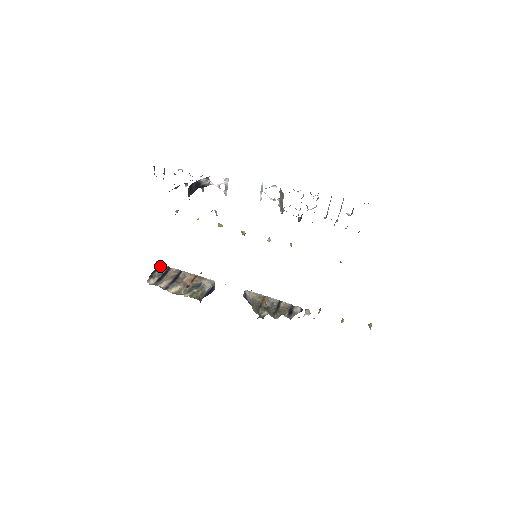
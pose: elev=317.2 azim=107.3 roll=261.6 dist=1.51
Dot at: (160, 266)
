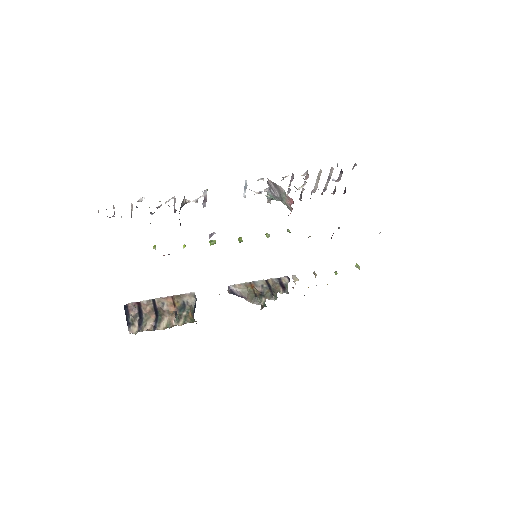
Dot at: (126, 306)
